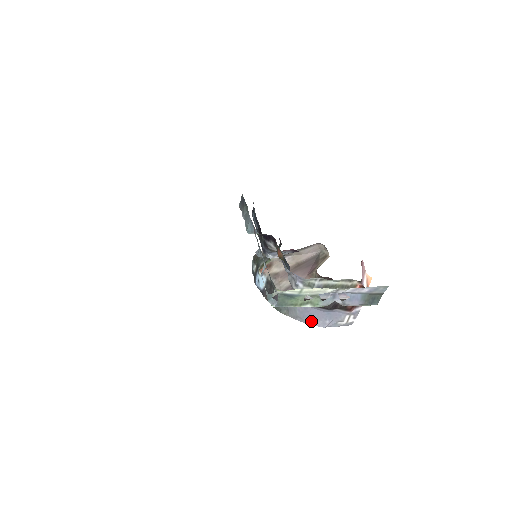
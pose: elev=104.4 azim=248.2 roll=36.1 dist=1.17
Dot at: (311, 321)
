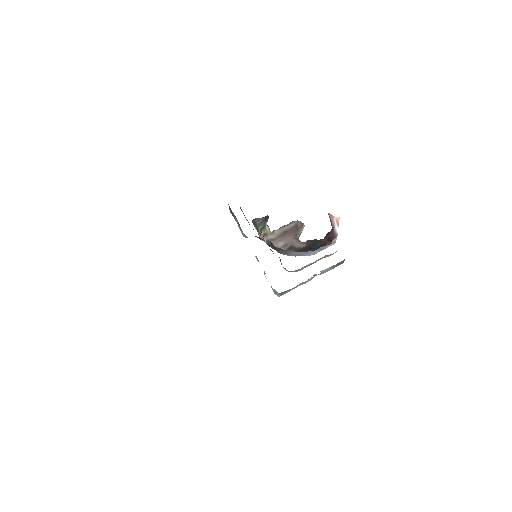
Dot at: (306, 255)
